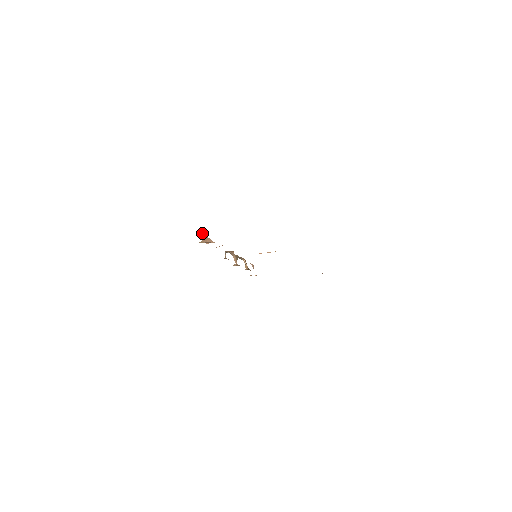
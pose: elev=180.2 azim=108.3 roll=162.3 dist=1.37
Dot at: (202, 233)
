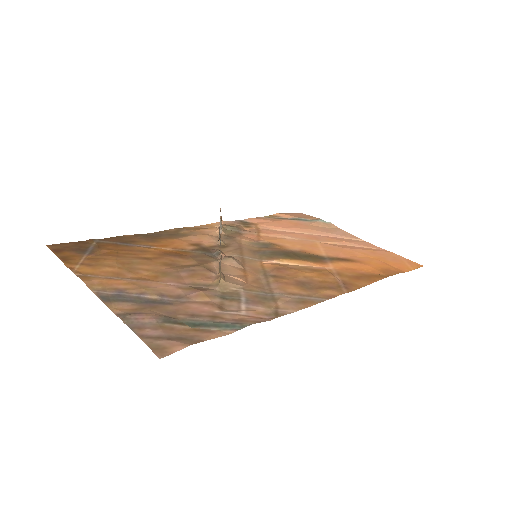
Dot at: occluded
